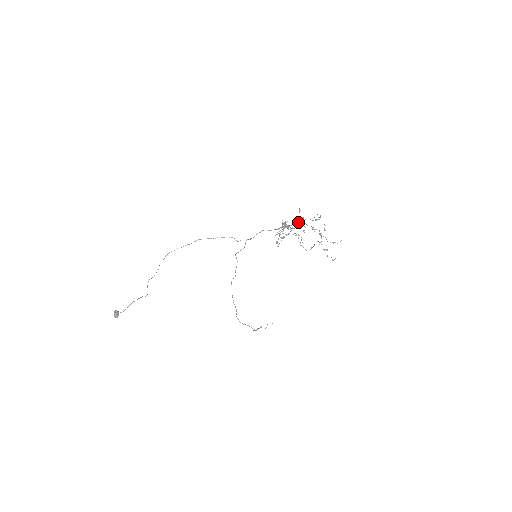
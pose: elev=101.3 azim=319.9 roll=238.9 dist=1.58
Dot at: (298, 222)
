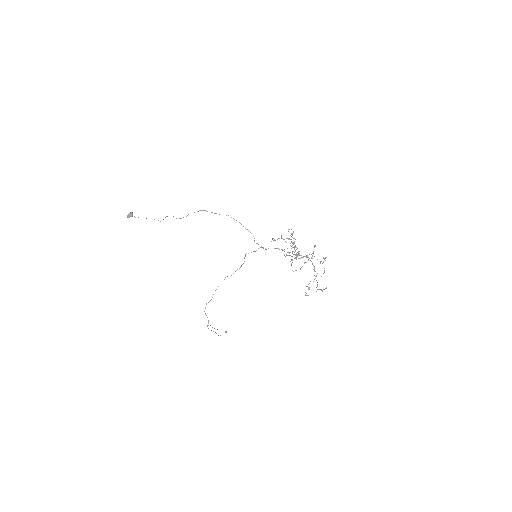
Dot at: (308, 257)
